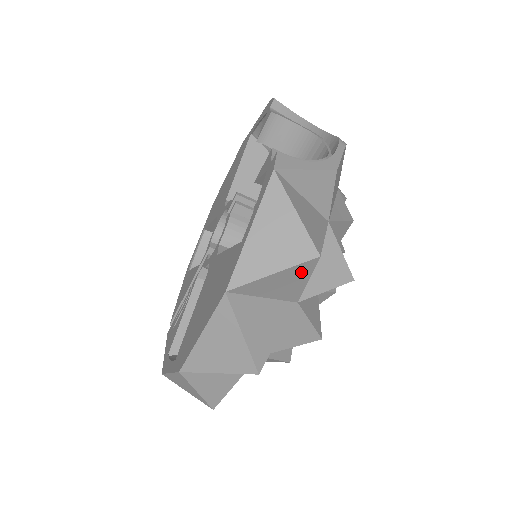
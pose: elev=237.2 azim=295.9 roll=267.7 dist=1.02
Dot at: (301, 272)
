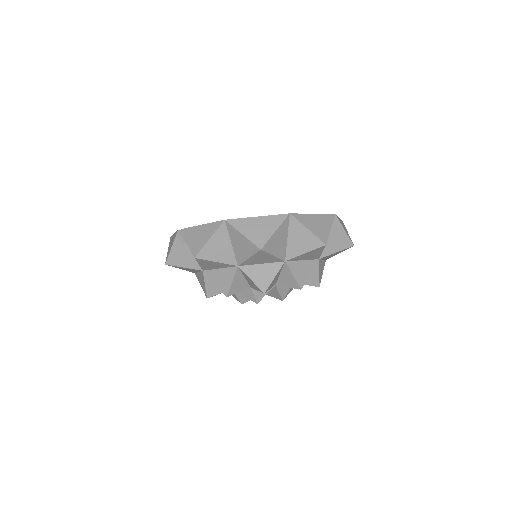
Dot at: (344, 244)
